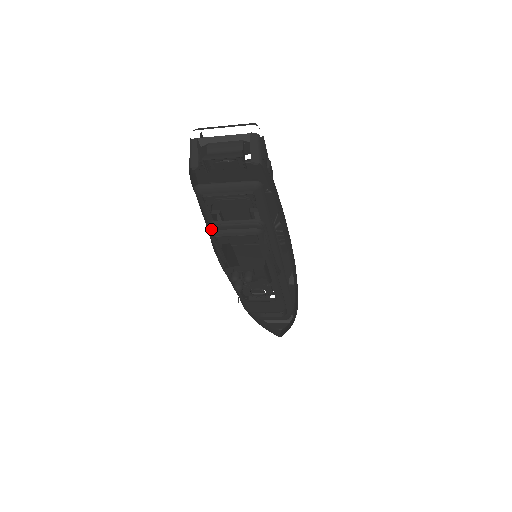
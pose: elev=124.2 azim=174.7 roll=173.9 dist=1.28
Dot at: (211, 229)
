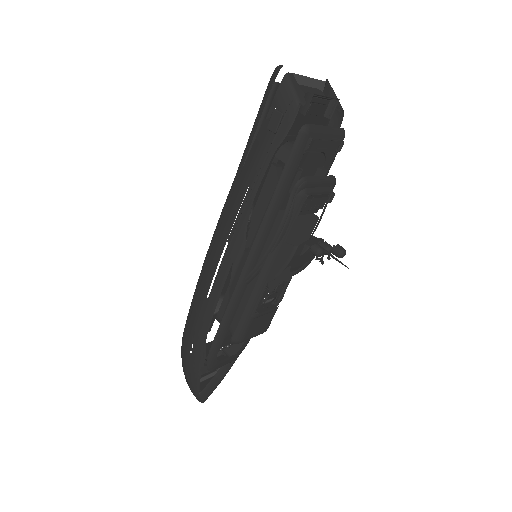
Dot at: (303, 187)
